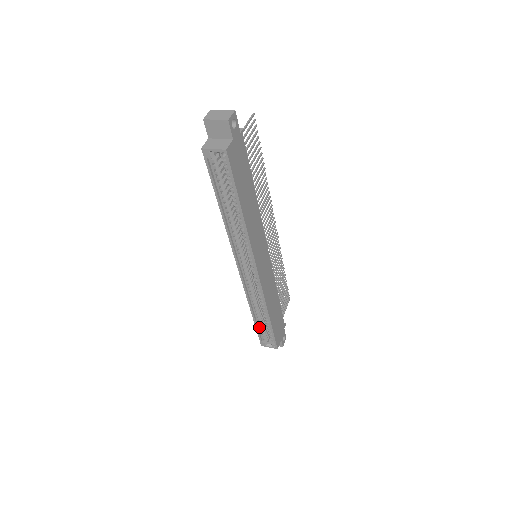
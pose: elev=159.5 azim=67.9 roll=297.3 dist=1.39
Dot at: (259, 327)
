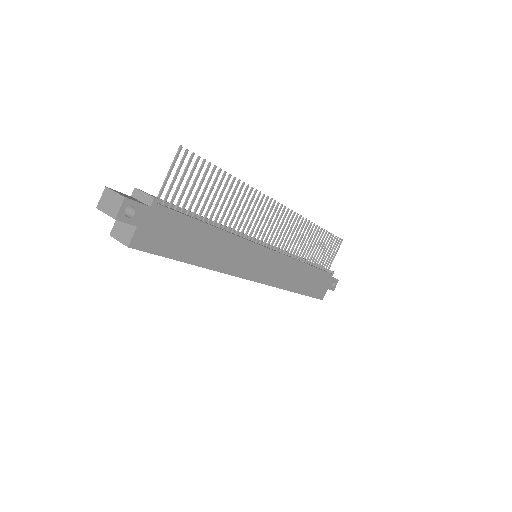
Dot at: occluded
